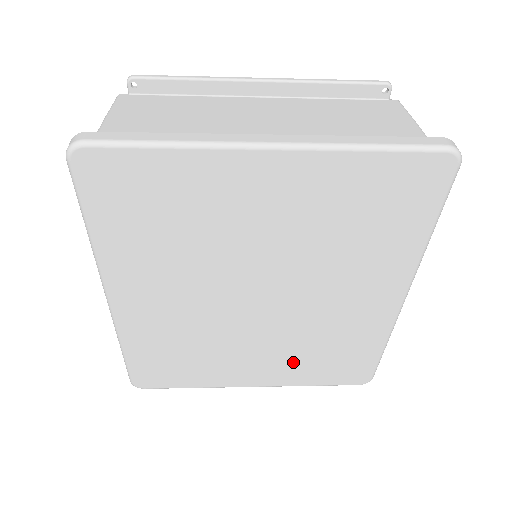
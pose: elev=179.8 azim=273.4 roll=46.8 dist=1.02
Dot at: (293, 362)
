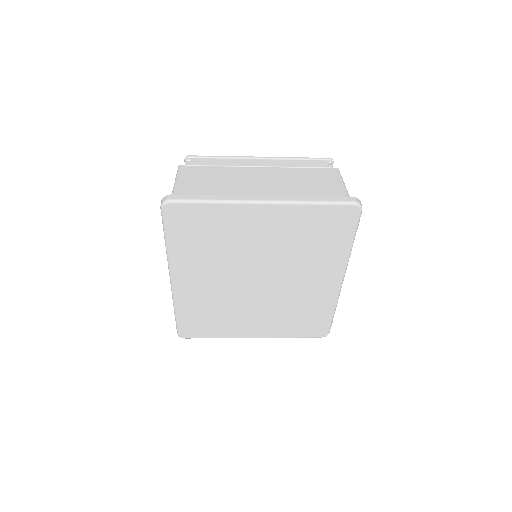
Dot at: (278, 321)
